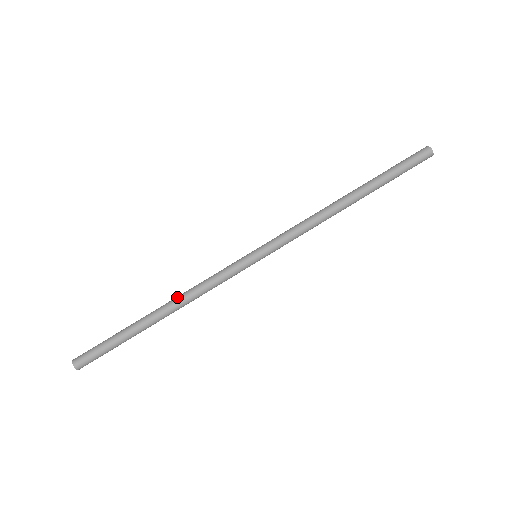
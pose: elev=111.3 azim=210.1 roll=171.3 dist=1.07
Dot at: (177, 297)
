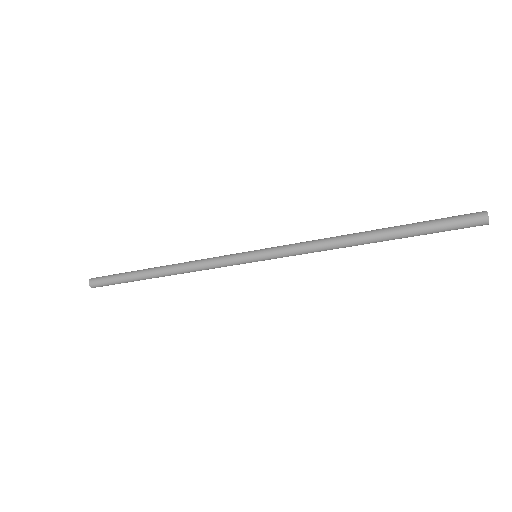
Dot at: (179, 263)
